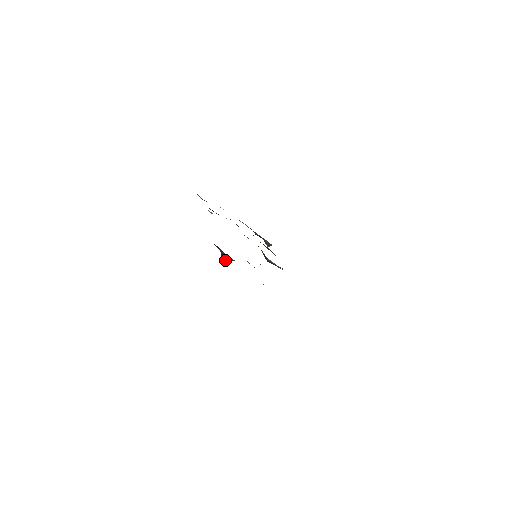
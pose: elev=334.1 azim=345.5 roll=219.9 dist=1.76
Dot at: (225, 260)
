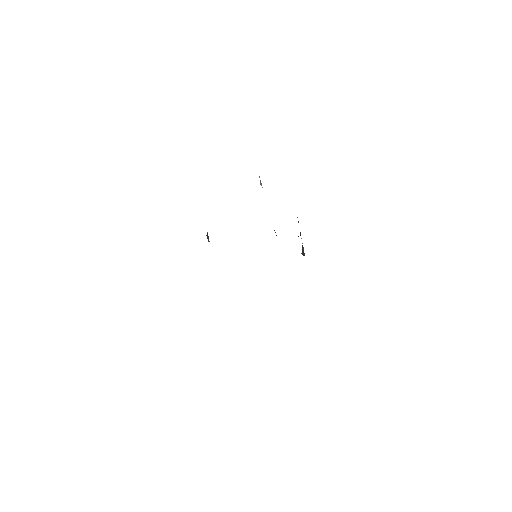
Dot at: (207, 237)
